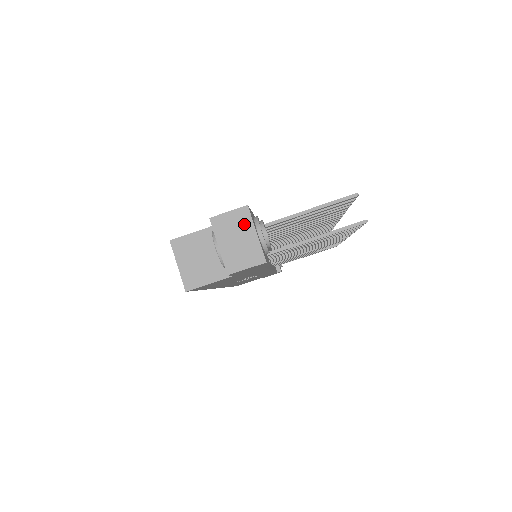
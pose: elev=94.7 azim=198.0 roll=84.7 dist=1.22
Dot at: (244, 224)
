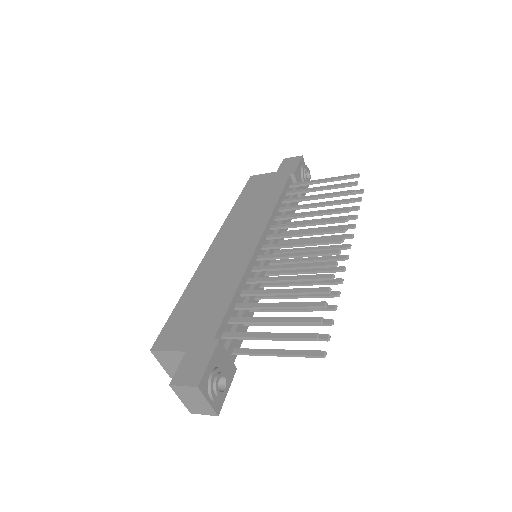
Dot at: (197, 395)
